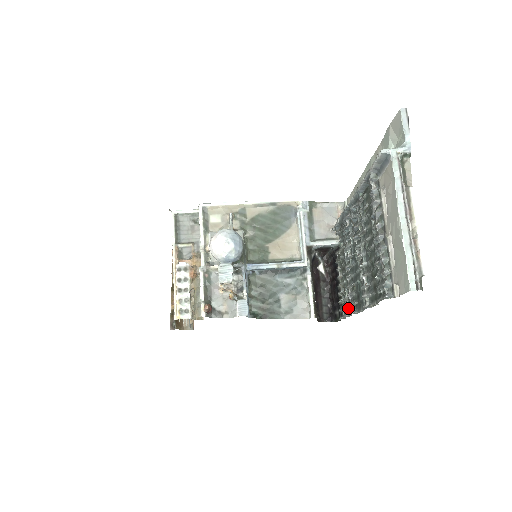
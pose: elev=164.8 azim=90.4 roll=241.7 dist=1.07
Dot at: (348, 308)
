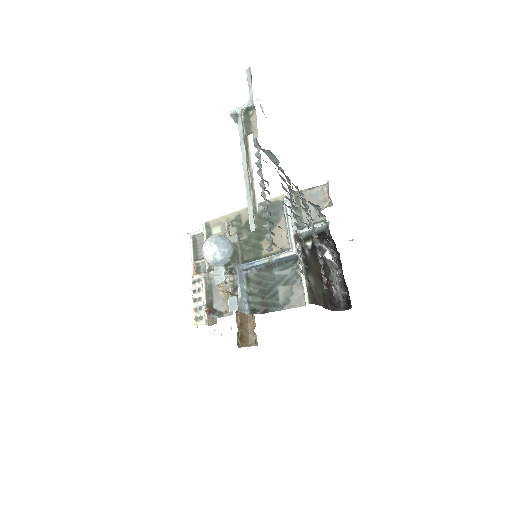
Dot at: (333, 286)
